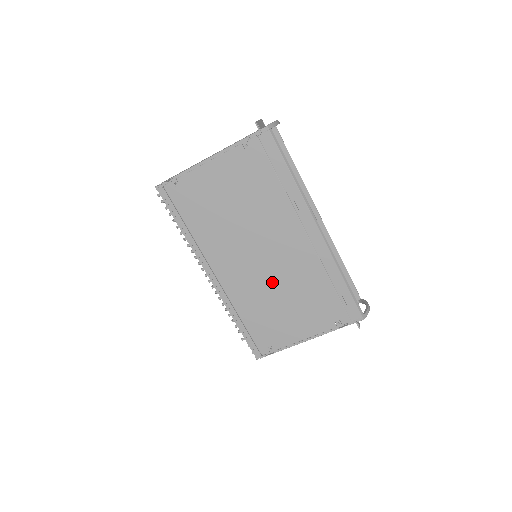
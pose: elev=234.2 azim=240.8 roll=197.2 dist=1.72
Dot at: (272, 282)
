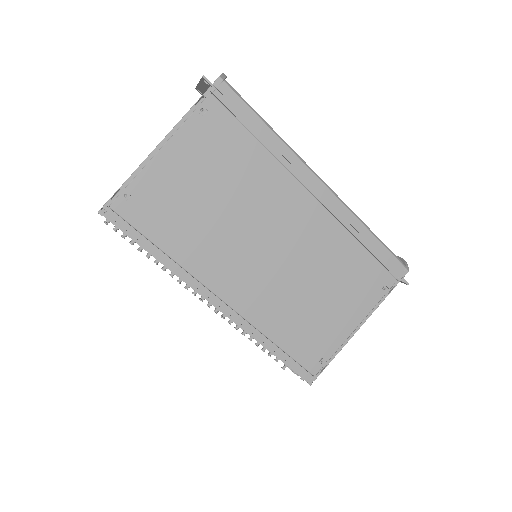
Dot at: (294, 275)
